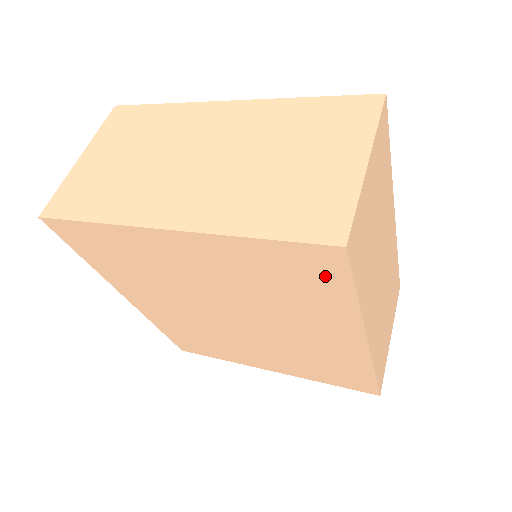
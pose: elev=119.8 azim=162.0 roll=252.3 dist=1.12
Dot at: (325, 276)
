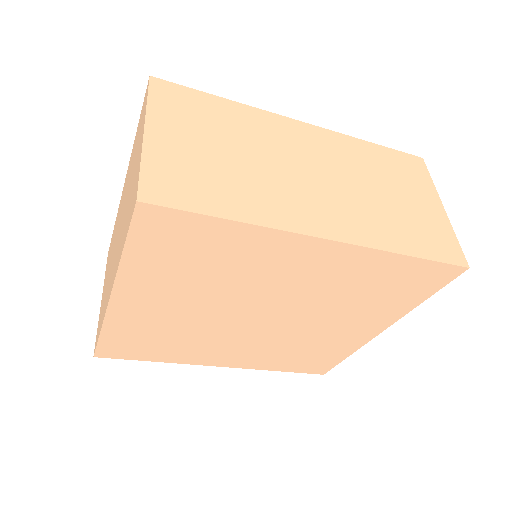
Dot at: (186, 230)
